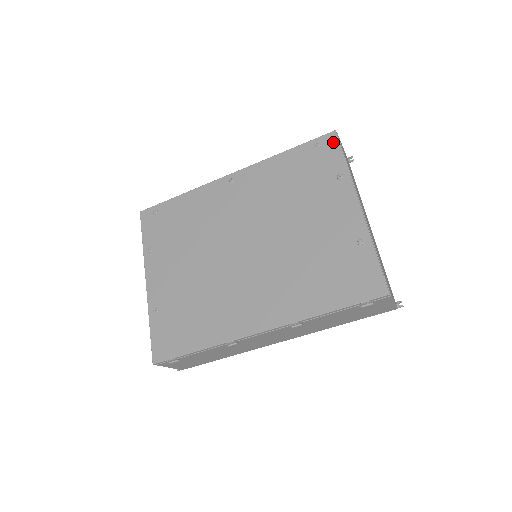
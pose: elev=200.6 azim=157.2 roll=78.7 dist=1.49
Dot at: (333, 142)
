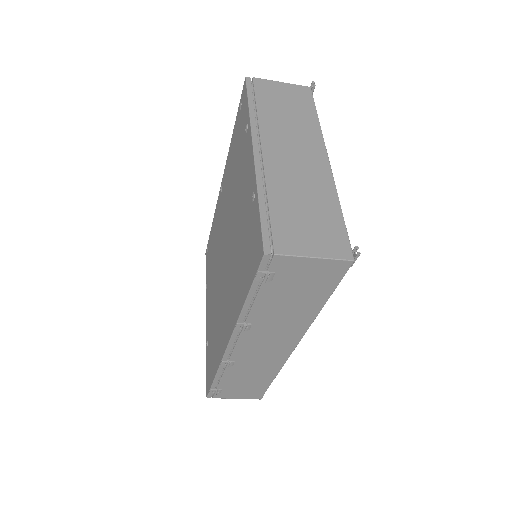
Dot at: (244, 92)
